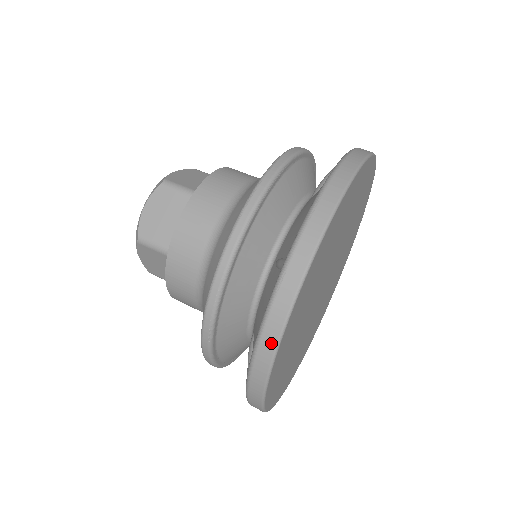
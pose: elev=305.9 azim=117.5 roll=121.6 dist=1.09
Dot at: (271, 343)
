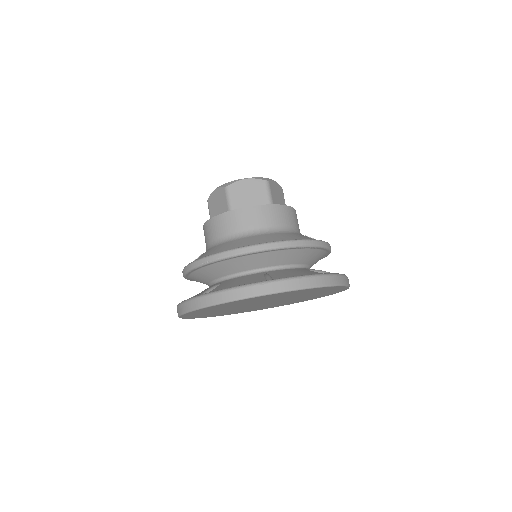
Dot at: (228, 297)
